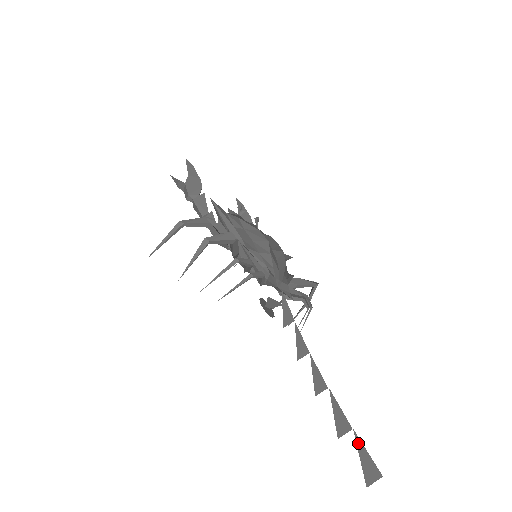
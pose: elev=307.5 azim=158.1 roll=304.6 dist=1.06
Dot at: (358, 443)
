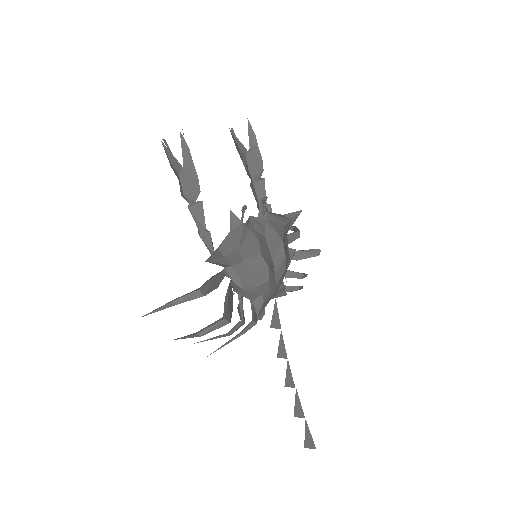
Dot at: (306, 427)
